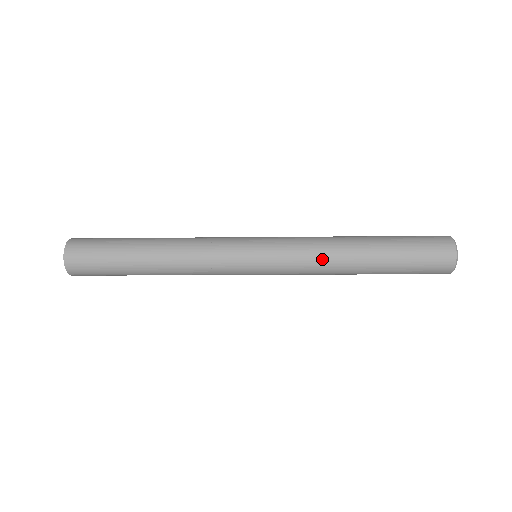
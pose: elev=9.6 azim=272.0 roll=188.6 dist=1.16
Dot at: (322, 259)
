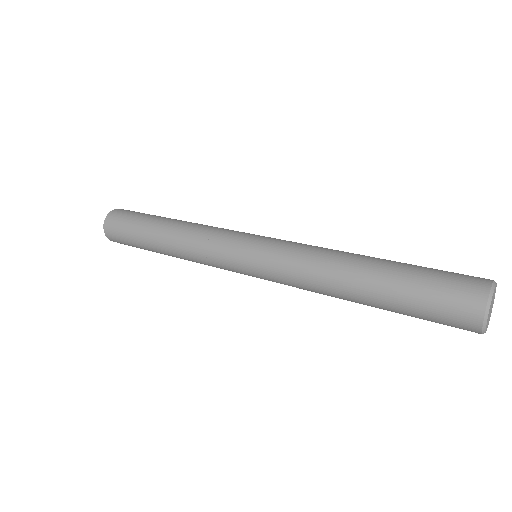
Dot at: (310, 284)
